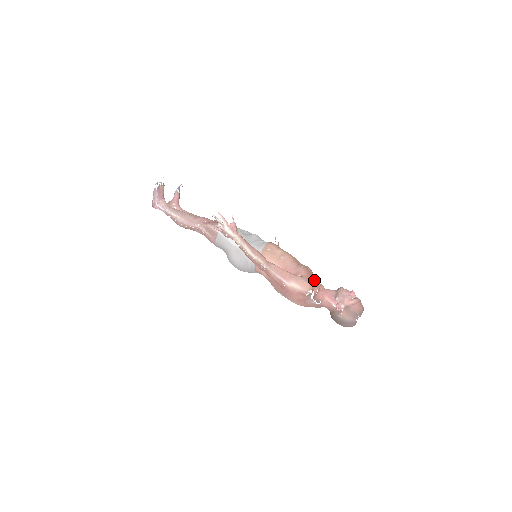
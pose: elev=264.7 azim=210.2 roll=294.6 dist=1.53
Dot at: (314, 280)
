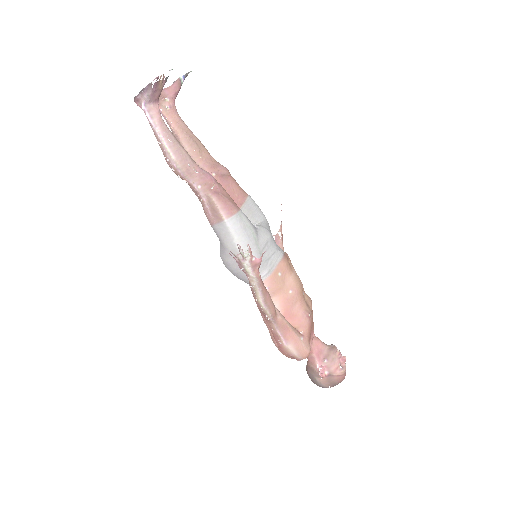
Dot at: (312, 330)
